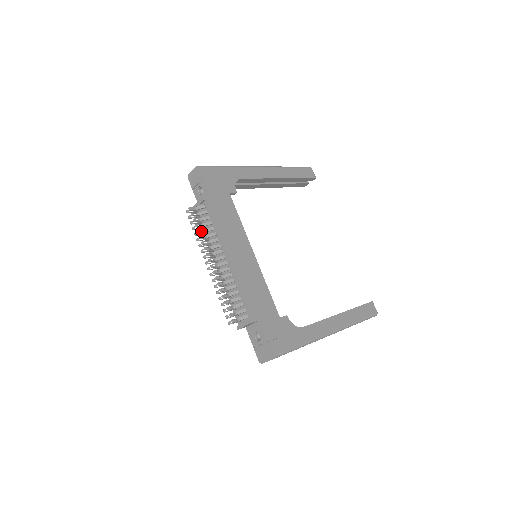
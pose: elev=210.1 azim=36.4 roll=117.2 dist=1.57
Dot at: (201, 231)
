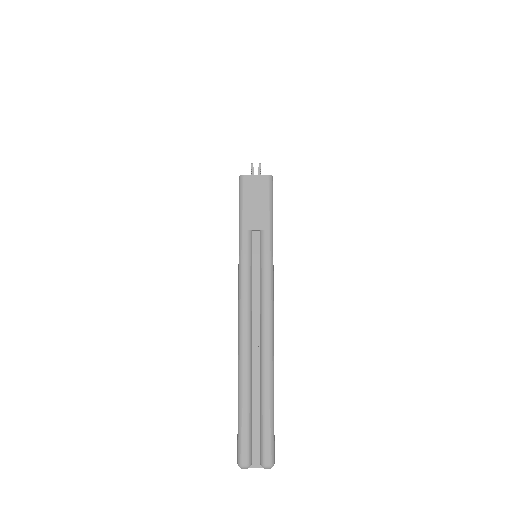
Dot at: occluded
